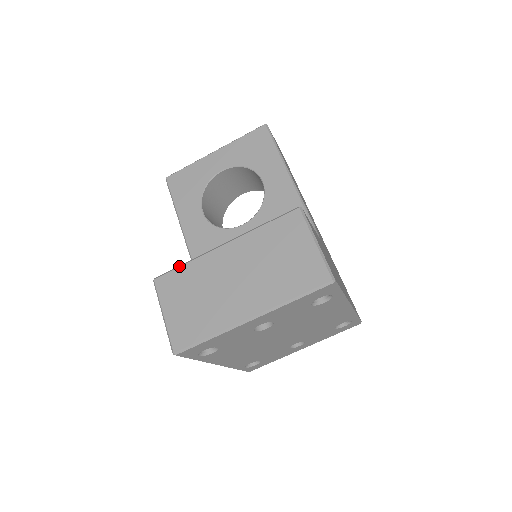
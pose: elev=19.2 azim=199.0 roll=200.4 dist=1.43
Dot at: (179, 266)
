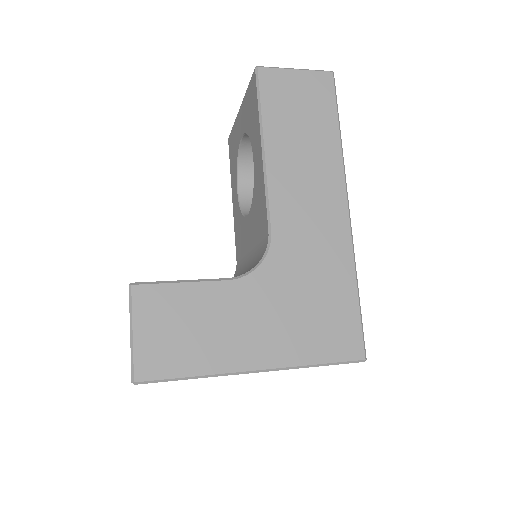
Dot at: occluded
